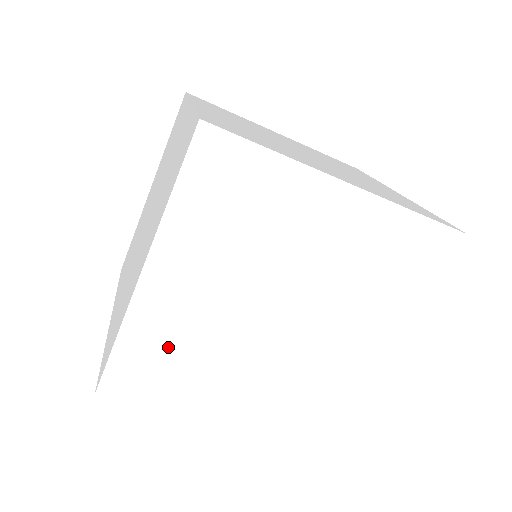
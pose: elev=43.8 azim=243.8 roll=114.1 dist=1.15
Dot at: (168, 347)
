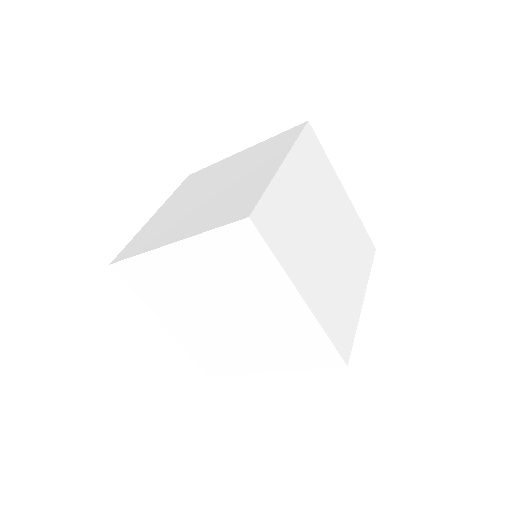
Dot at: (159, 278)
